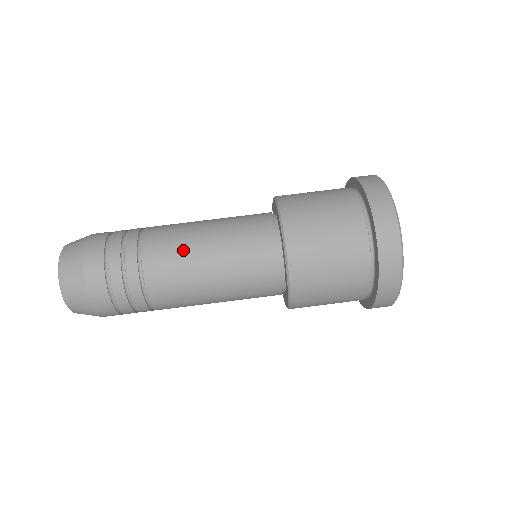
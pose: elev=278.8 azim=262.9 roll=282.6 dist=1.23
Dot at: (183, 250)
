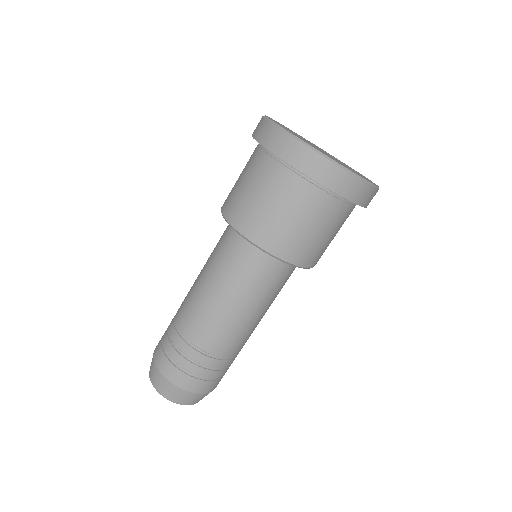
Dot at: (233, 328)
